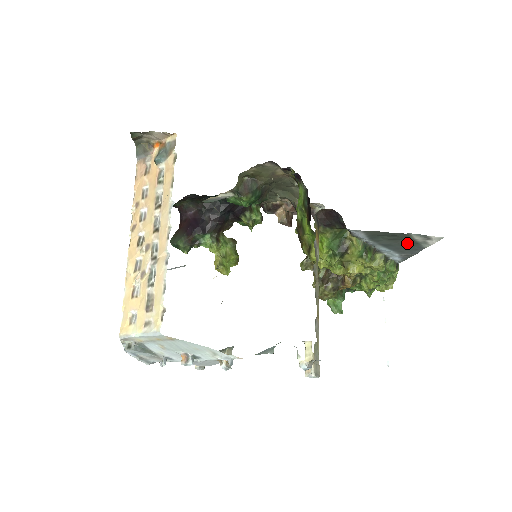
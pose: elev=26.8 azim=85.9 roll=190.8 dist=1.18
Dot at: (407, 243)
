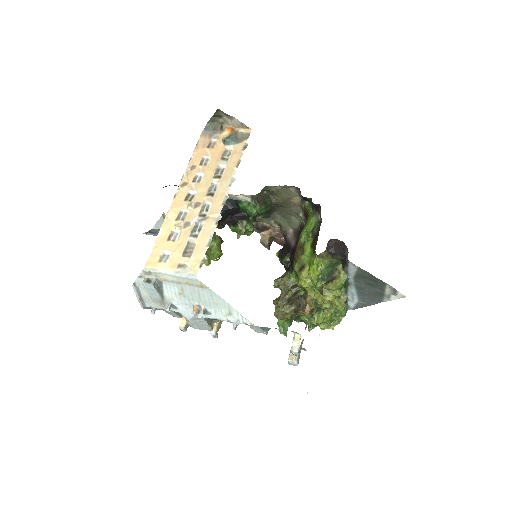
Dot at: (376, 292)
